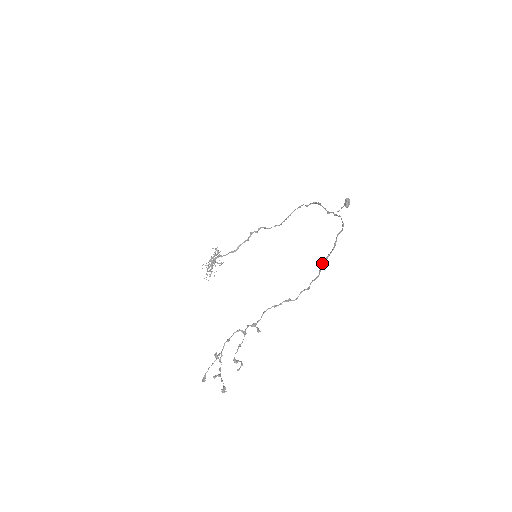
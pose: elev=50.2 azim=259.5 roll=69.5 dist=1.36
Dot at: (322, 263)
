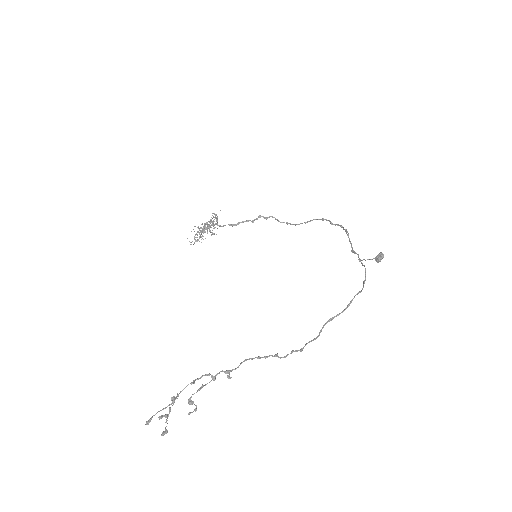
Dot at: (327, 322)
